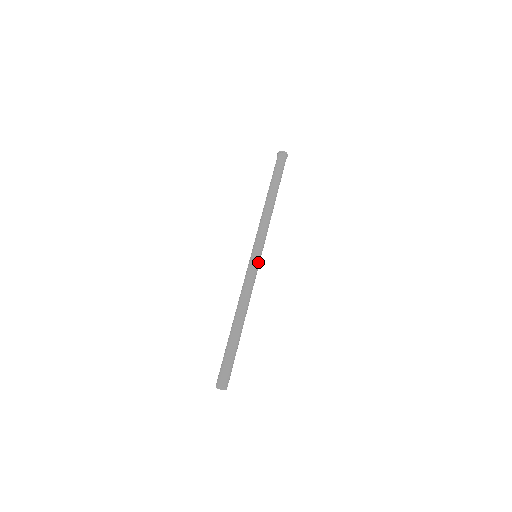
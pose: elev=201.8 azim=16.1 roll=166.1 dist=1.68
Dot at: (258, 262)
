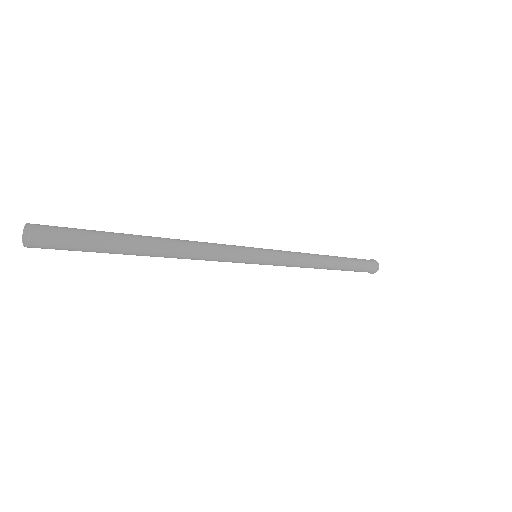
Dot at: (252, 251)
